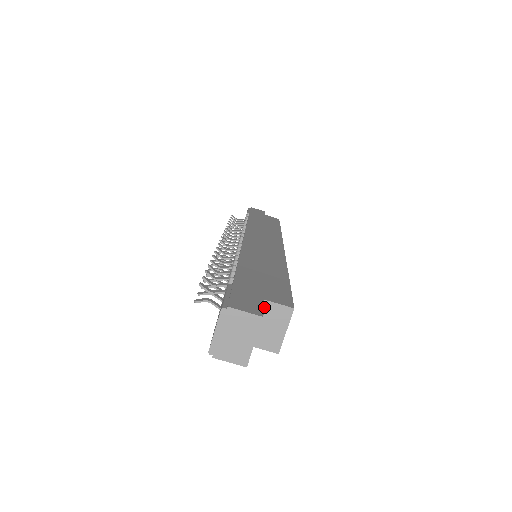
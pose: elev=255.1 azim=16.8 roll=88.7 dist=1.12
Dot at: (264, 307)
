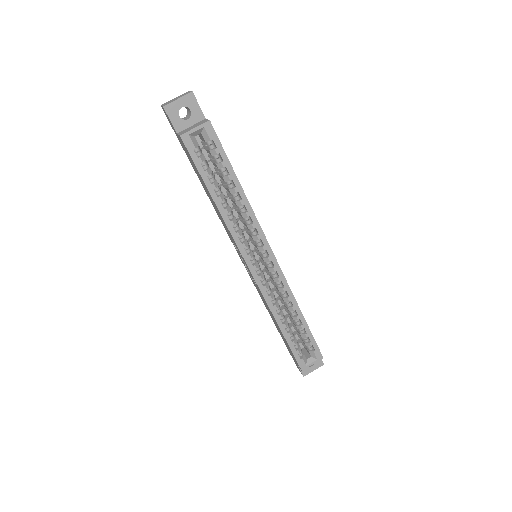
Dot at: (202, 121)
